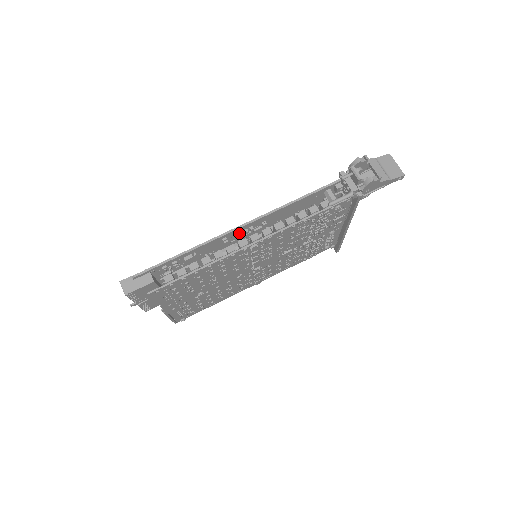
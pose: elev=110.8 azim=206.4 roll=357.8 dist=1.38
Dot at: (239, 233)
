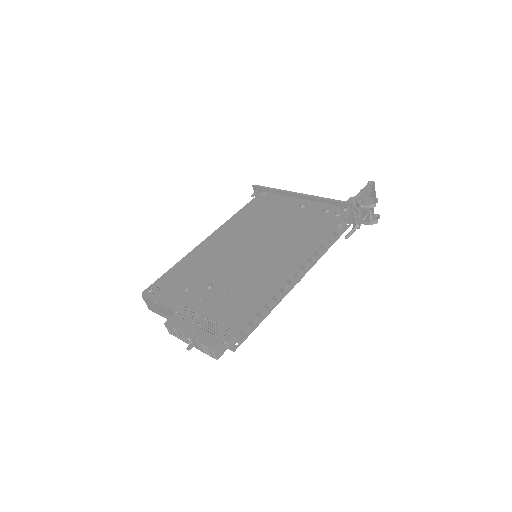
Dot at: (287, 268)
